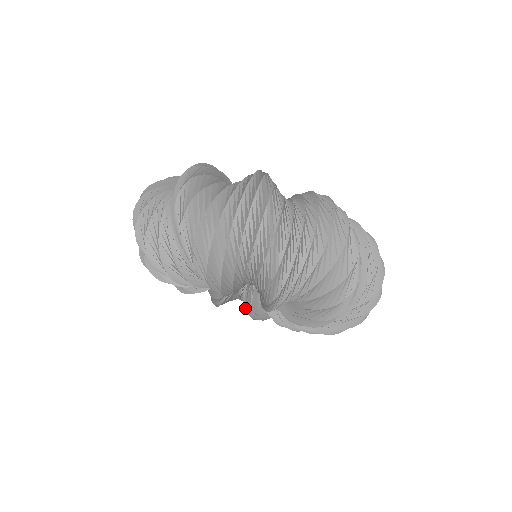
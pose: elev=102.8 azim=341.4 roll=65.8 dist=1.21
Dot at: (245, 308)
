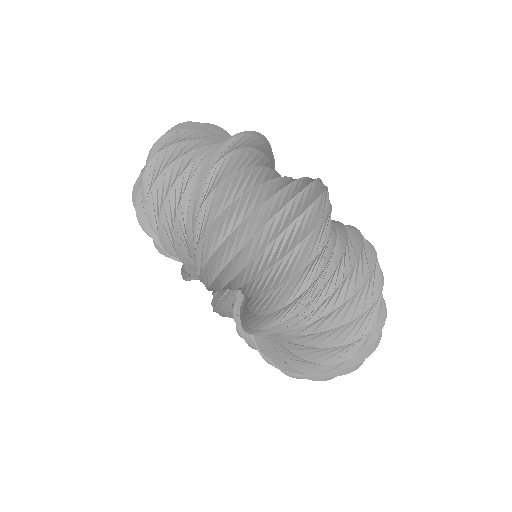
Dot at: (213, 298)
